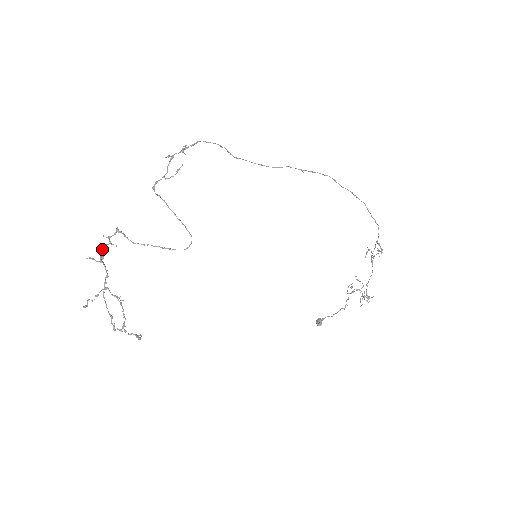
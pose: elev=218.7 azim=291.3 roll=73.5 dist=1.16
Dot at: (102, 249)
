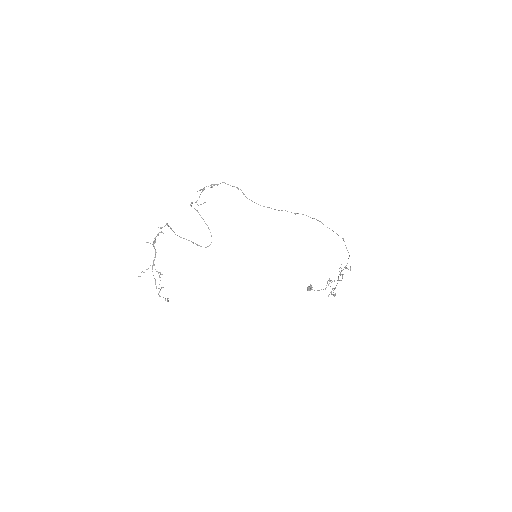
Dot at: (155, 237)
